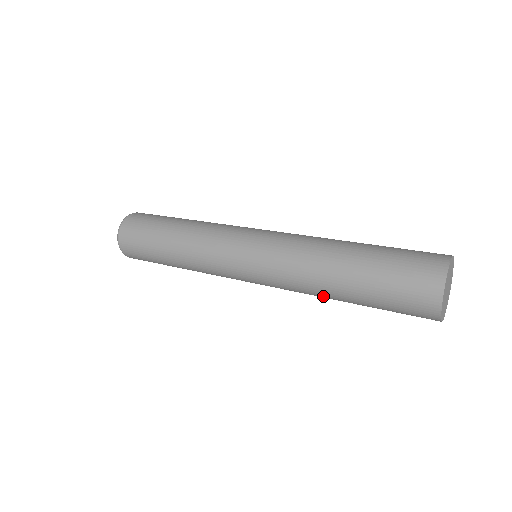
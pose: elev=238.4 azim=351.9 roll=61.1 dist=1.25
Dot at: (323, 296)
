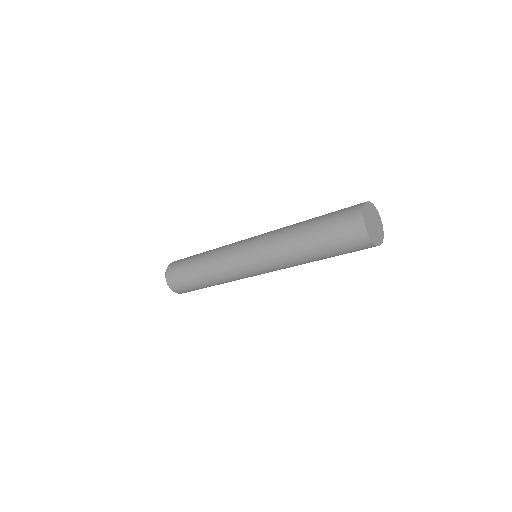
Dot at: occluded
